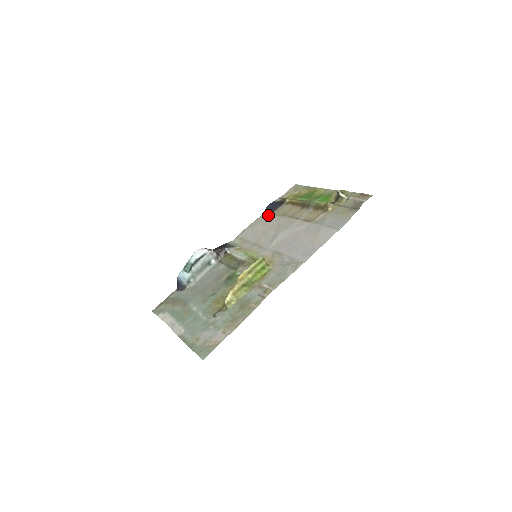
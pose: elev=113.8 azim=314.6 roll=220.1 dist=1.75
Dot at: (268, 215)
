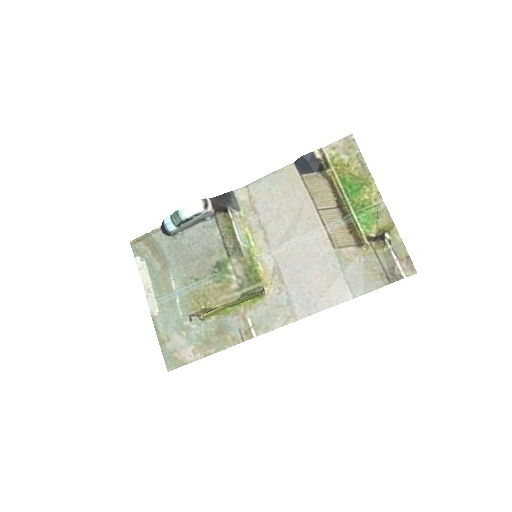
Dot at: (296, 175)
